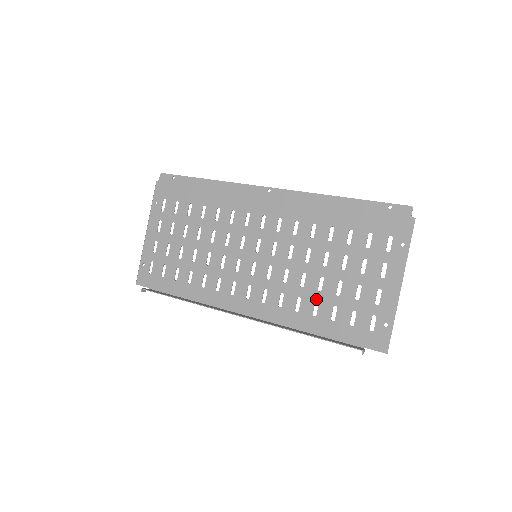
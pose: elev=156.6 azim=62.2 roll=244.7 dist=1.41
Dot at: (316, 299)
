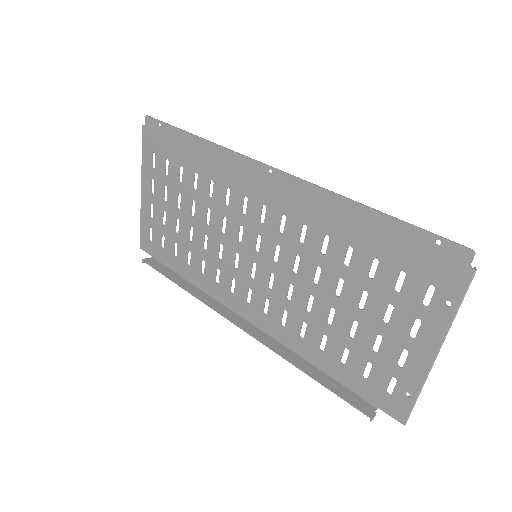
Dot at: (324, 332)
